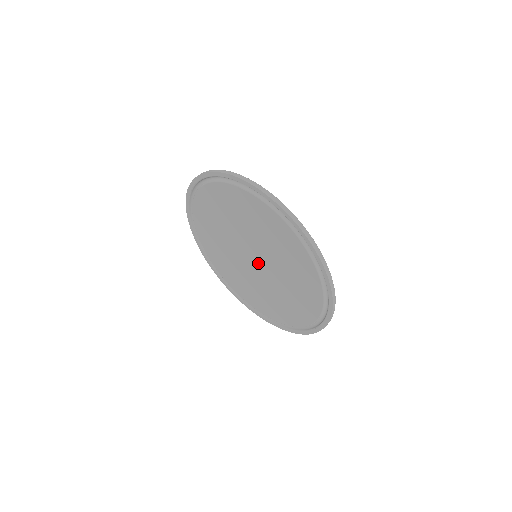
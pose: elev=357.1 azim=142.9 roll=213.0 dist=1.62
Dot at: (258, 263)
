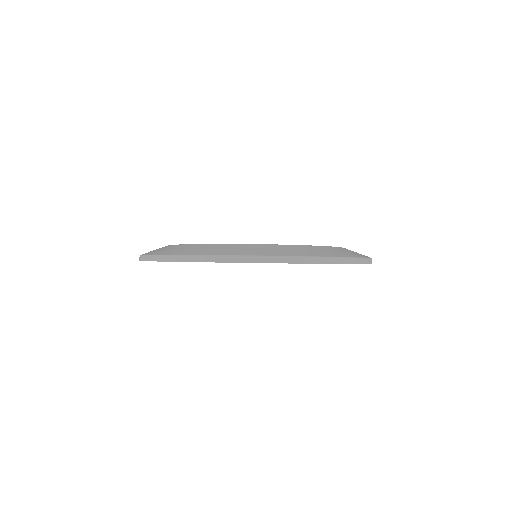
Dot at: occluded
